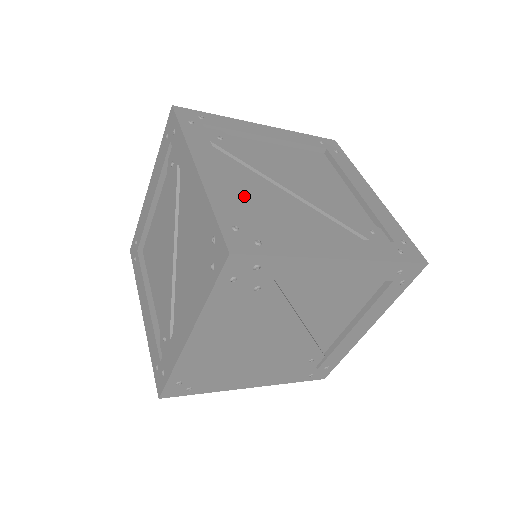
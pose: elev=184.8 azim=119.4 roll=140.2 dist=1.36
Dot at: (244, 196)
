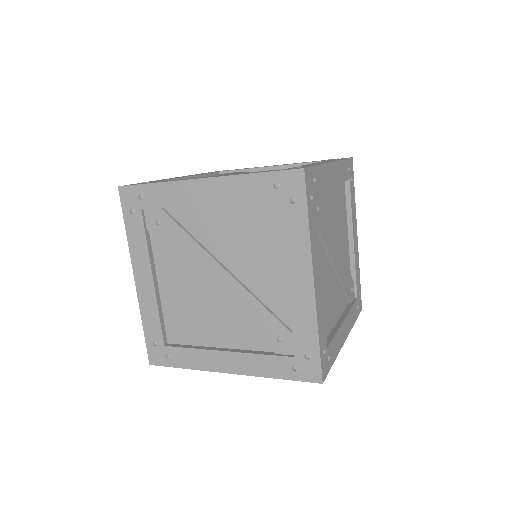
Dot at: occluded
